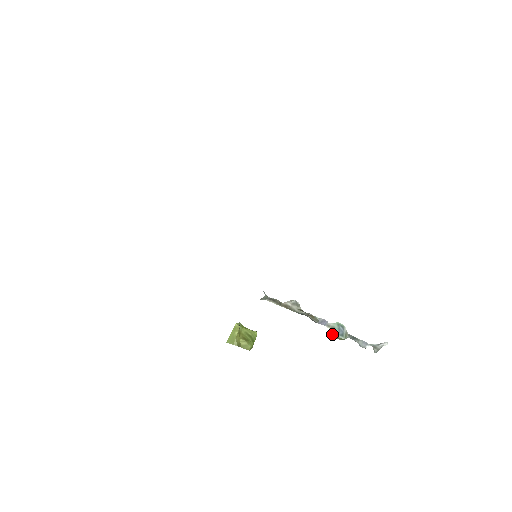
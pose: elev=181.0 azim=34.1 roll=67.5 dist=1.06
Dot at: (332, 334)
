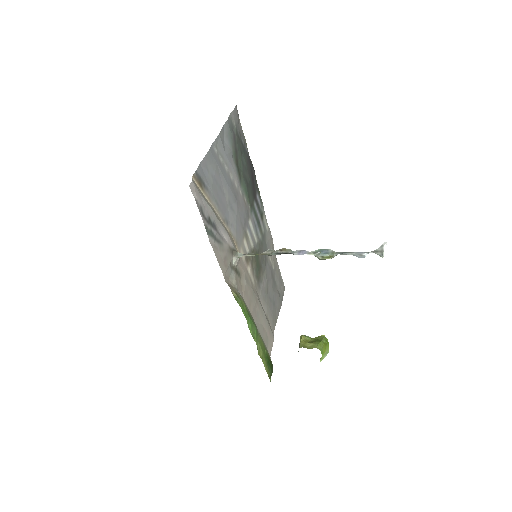
Dot at: occluded
